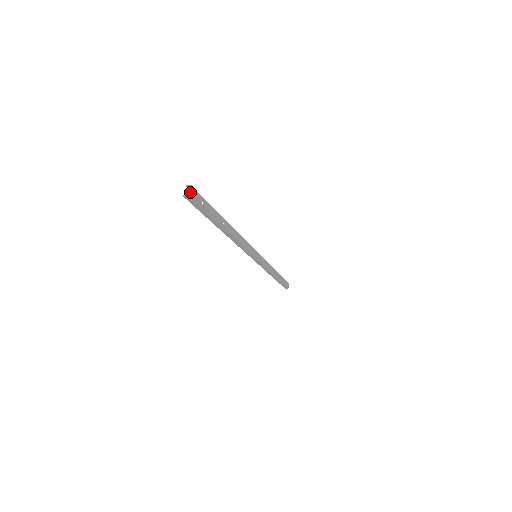
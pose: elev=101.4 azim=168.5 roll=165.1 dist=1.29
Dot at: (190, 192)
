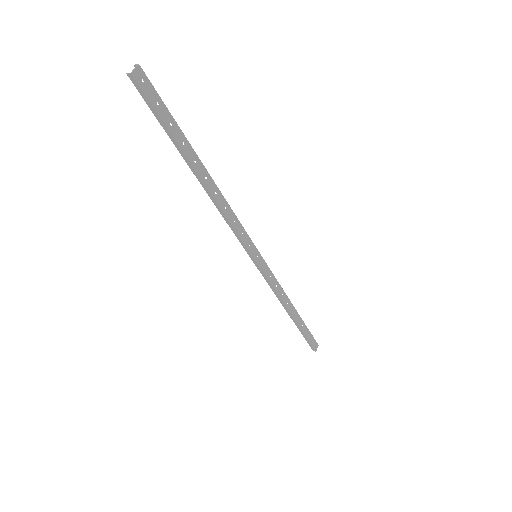
Dot at: (136, 71)
